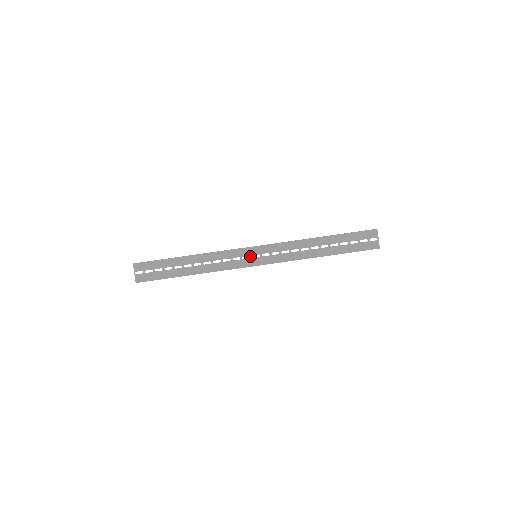
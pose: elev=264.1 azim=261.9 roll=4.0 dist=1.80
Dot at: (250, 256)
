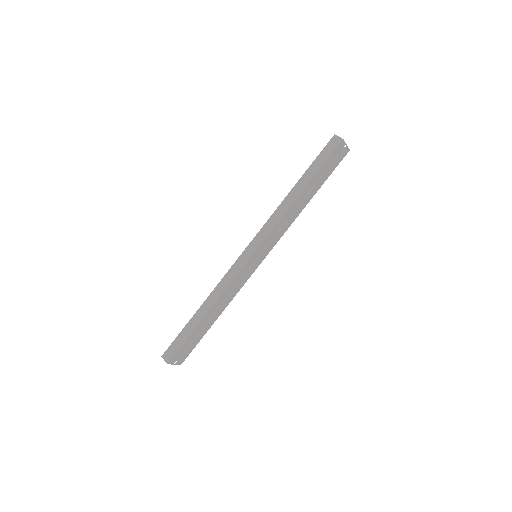
Dot at: occluded
